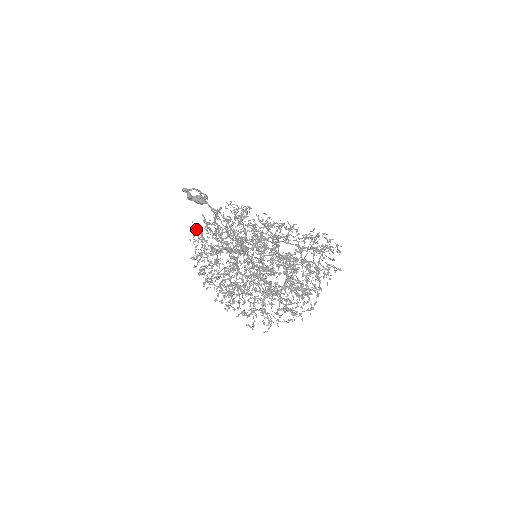
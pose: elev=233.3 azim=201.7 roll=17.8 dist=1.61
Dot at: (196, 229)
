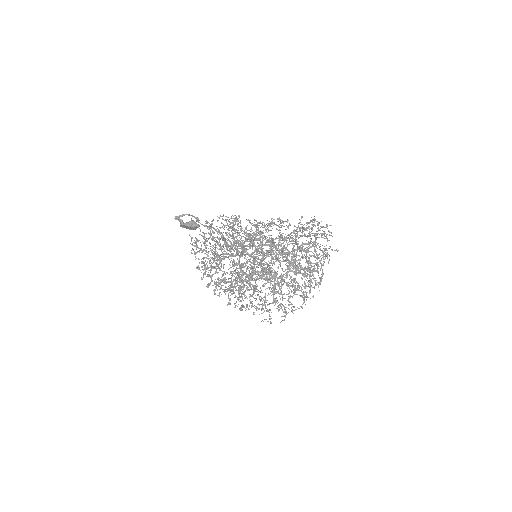
Dot at: occluded
